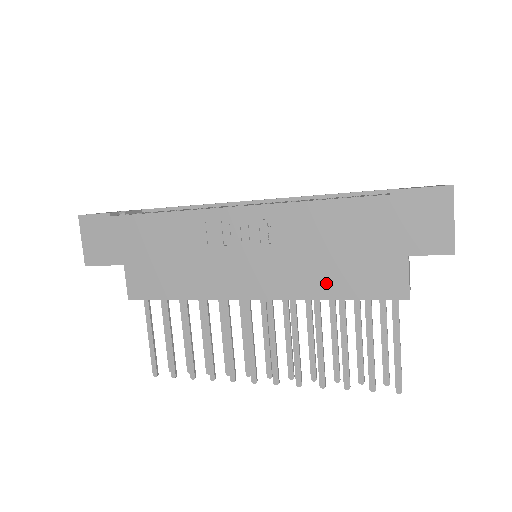
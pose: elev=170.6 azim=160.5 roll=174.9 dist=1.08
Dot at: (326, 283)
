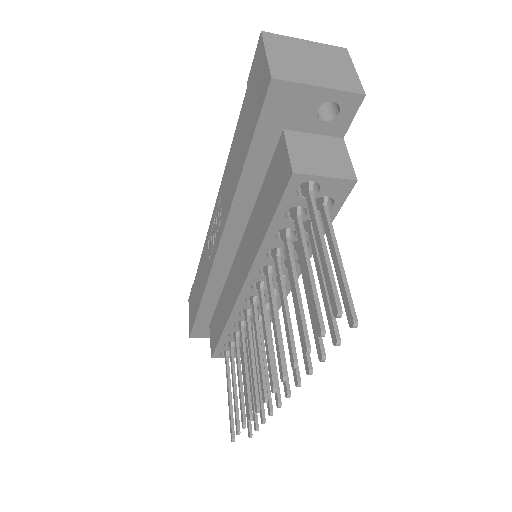
Dot at: (259, 226)
